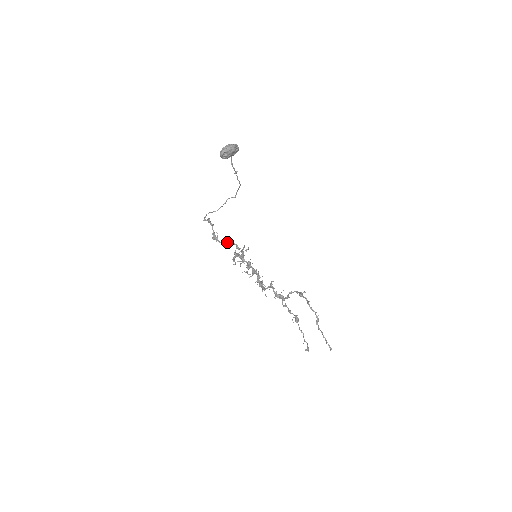
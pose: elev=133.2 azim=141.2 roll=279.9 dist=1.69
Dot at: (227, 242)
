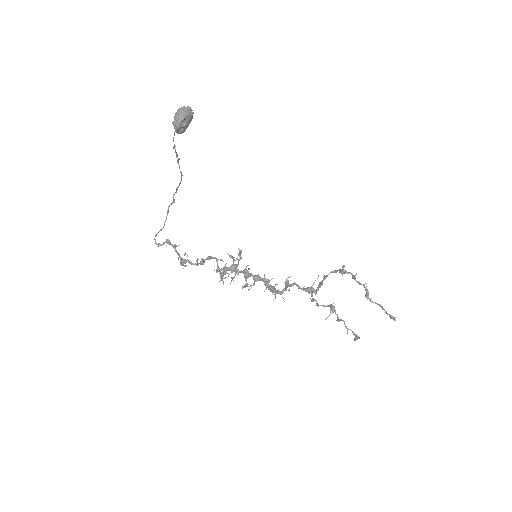
Dot at: (202, 260)
